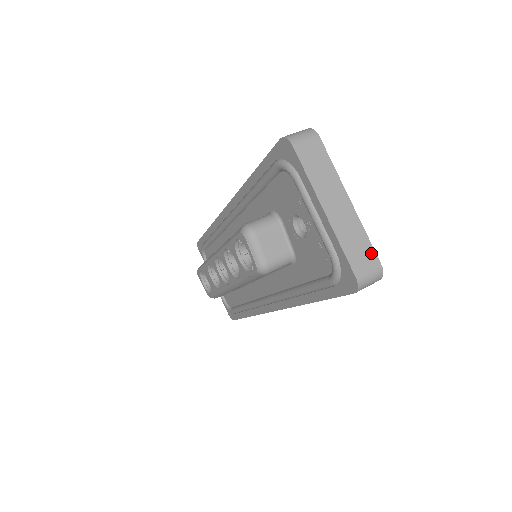
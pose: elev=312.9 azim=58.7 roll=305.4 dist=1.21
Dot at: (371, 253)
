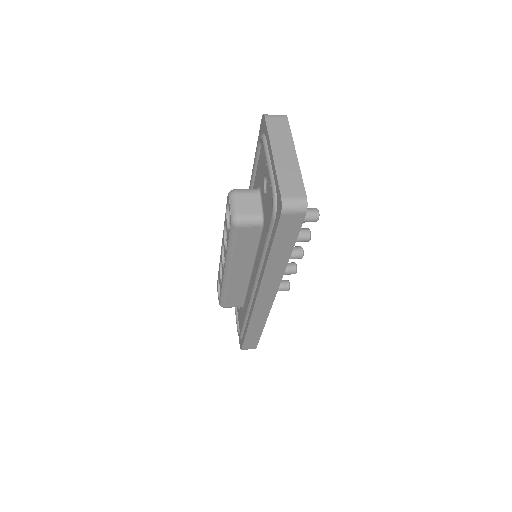
Dot at: (301, 188)
